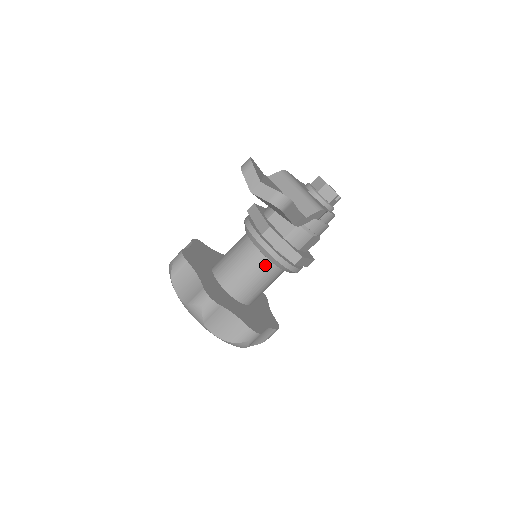
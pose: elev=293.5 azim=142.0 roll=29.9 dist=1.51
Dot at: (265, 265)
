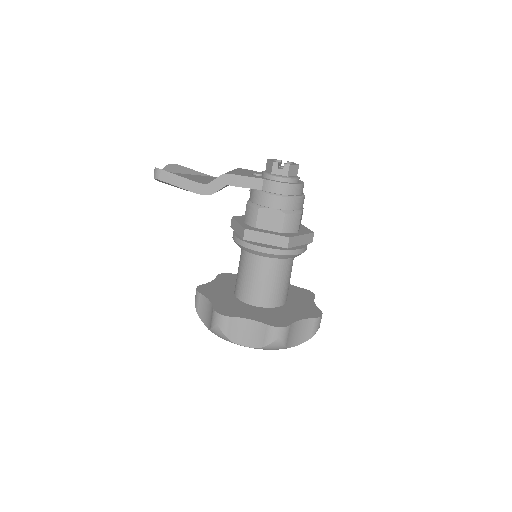
Dot at: (244, 255)
